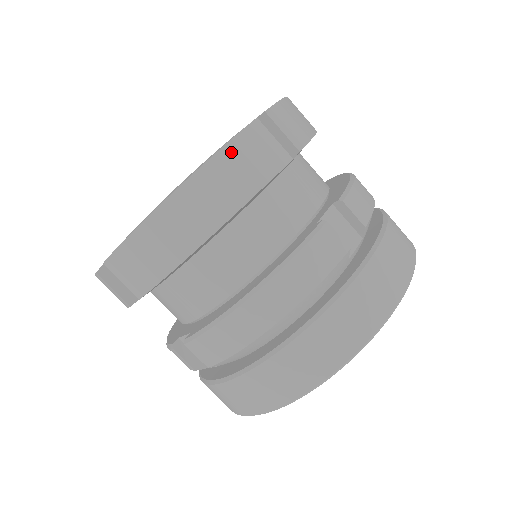
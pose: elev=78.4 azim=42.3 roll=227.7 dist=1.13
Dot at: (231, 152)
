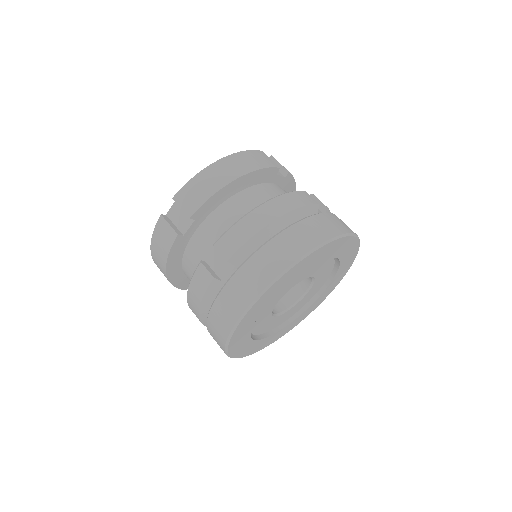
Dot at: (256, 153)
